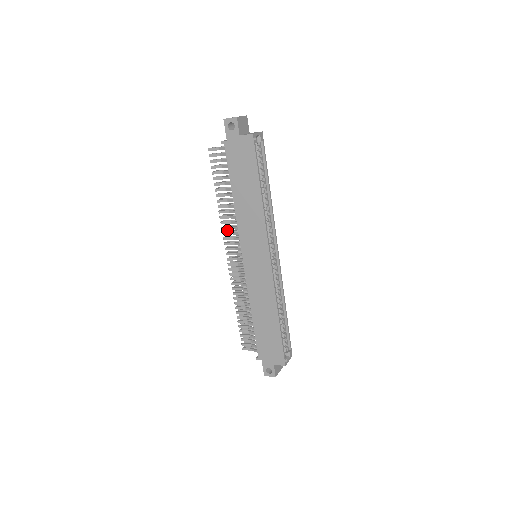
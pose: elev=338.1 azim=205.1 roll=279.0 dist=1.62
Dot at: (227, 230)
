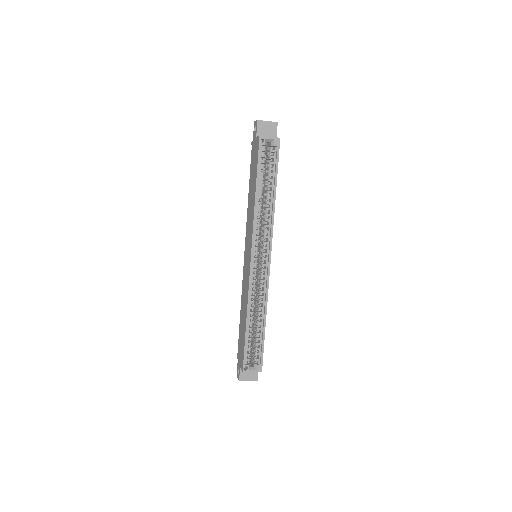
Dot at: occluded
